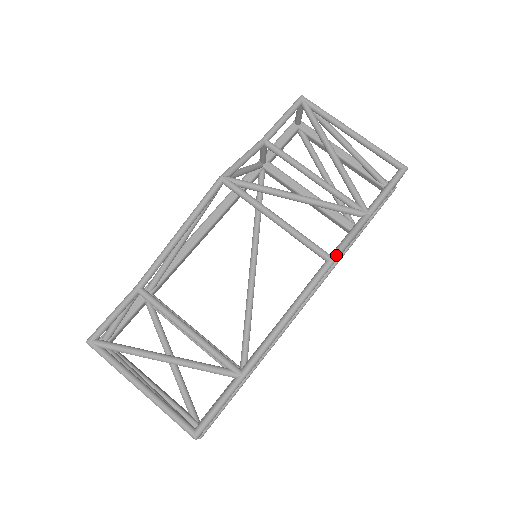
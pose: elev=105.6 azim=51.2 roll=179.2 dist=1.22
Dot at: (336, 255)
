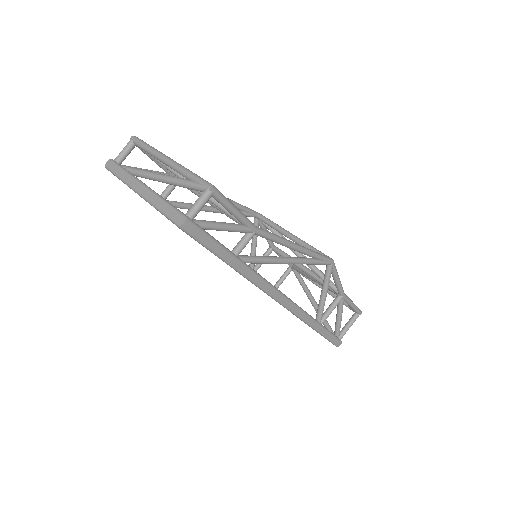
Dot at: (334, 263)
